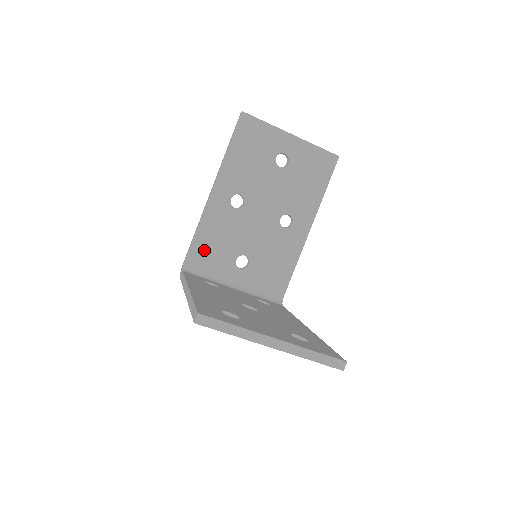
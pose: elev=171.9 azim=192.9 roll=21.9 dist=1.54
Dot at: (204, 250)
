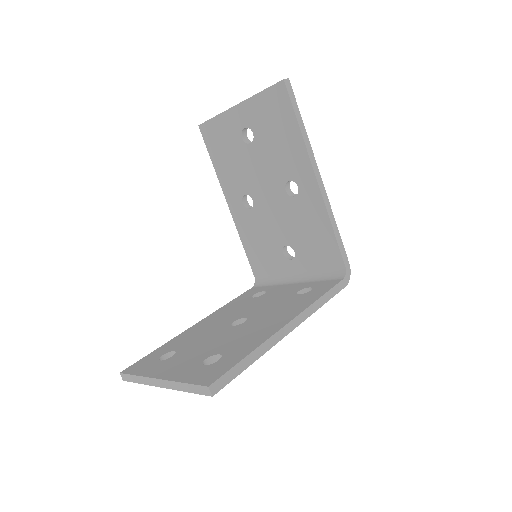
Dot at: (258, 260)
